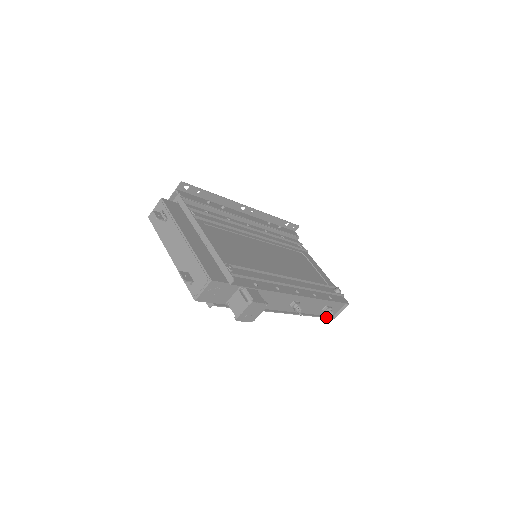
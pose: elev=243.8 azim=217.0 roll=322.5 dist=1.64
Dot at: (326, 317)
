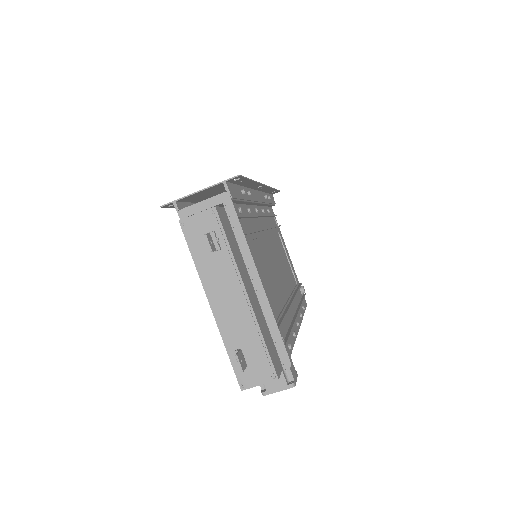
Dot at: occluded
